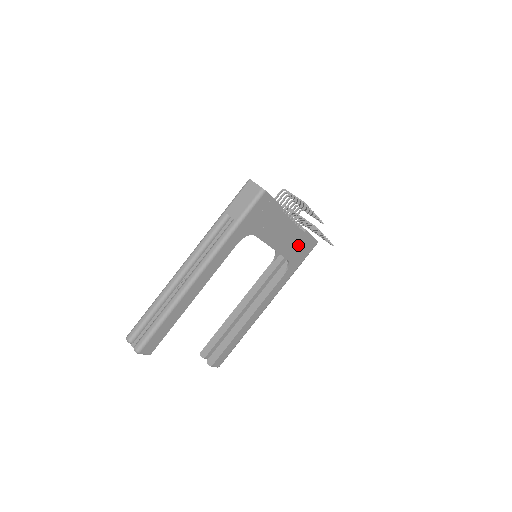
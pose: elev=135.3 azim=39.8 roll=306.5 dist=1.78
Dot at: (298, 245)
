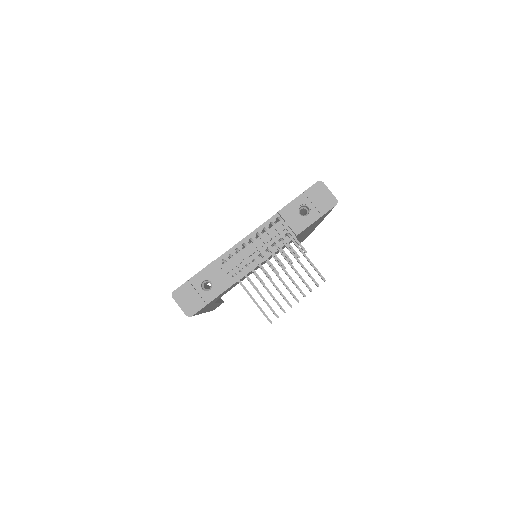
Dot at: (301, 233)
